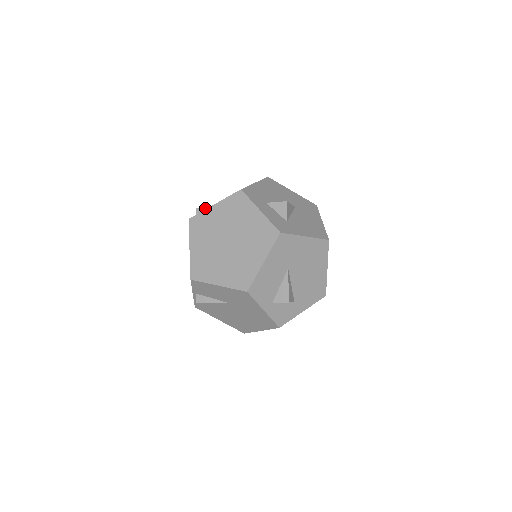
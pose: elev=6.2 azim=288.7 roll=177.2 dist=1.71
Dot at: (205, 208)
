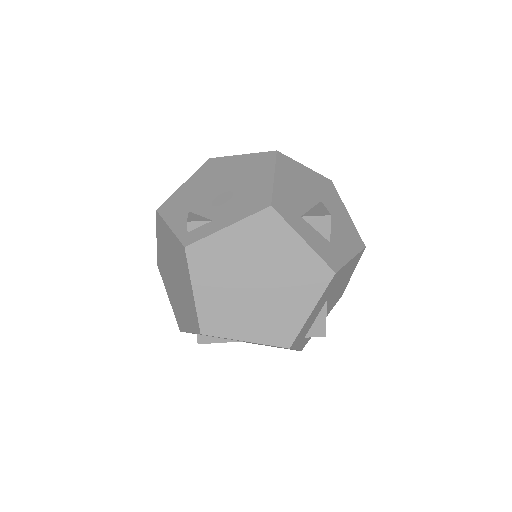
Dot at: (203, 222)
